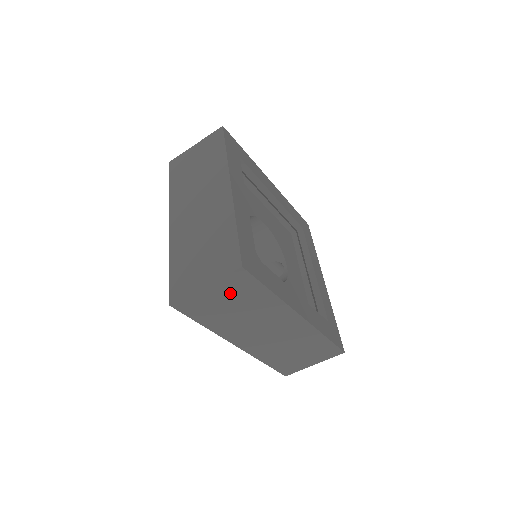
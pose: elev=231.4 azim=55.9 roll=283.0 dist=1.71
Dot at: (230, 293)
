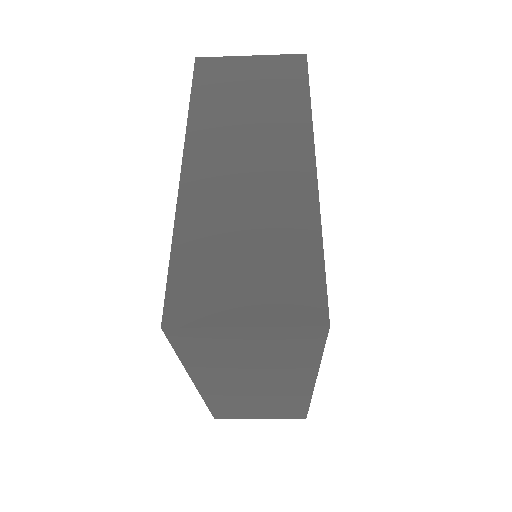
Dot at: (268, 343)
